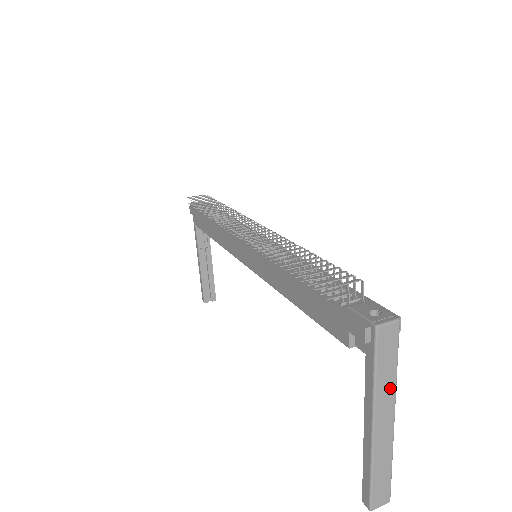
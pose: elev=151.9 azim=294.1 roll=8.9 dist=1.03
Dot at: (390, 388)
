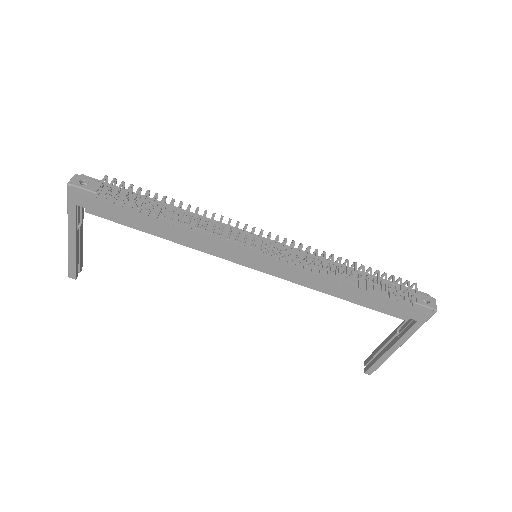
Dot at: occluded
